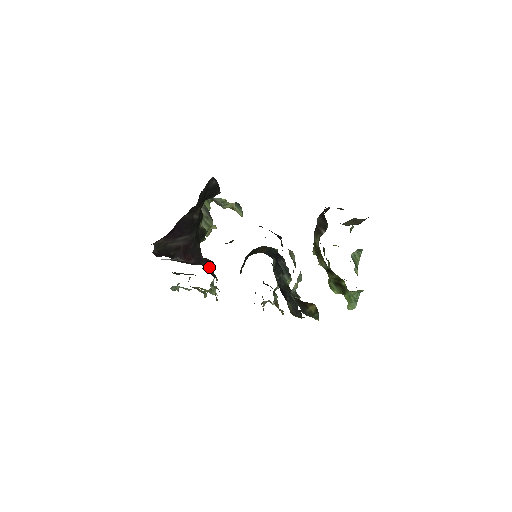
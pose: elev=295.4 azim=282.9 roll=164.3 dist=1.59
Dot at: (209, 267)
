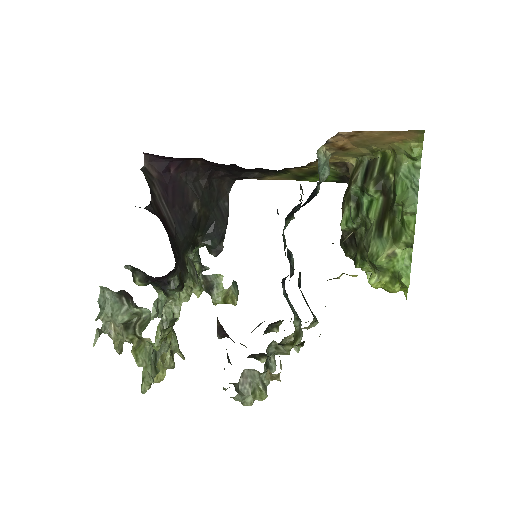
Dot at: occluded
